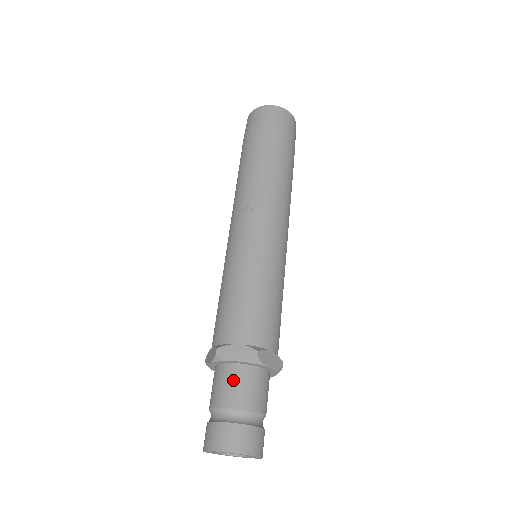
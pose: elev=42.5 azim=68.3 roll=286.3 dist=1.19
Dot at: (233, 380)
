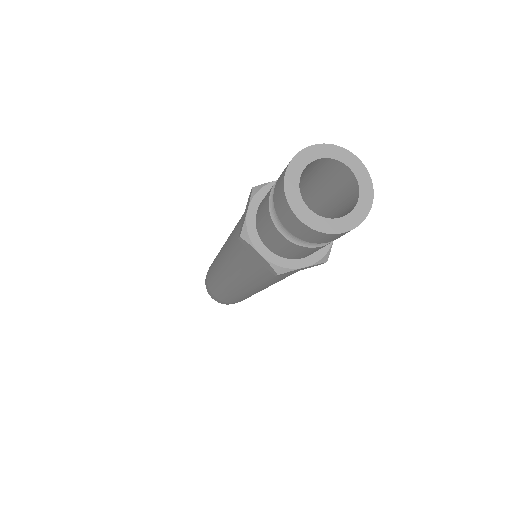
Dot at: occluded
